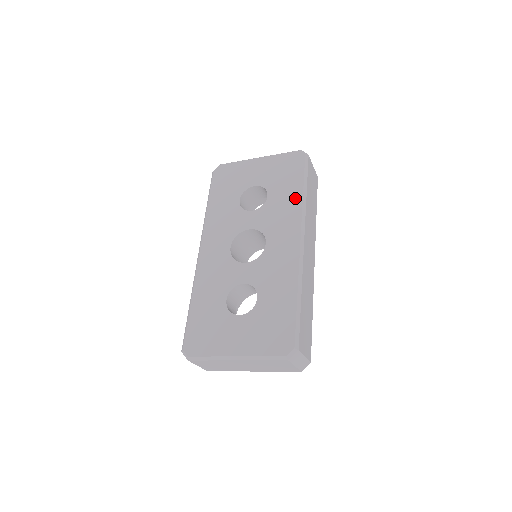
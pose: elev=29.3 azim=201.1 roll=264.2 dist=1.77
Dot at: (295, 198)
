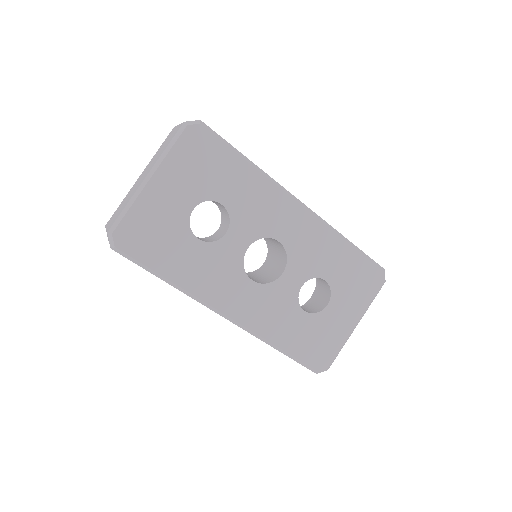
Dot at: (251, 178)
